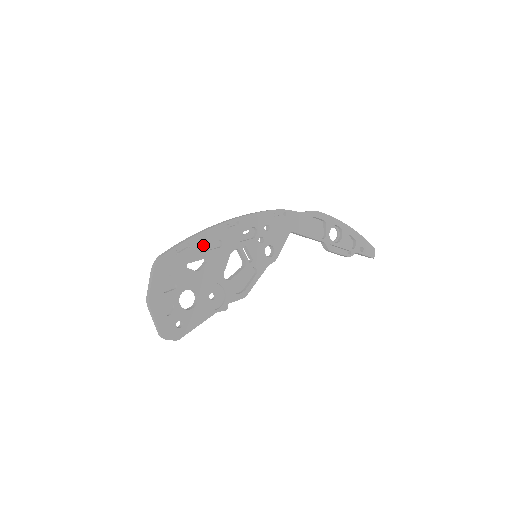
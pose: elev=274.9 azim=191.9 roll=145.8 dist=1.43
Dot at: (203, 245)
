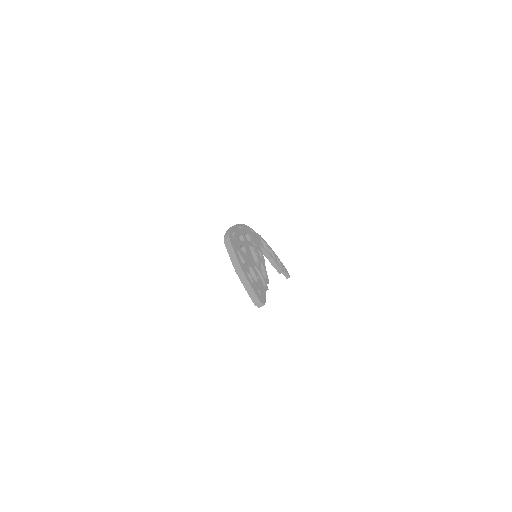
Dot at: occluded
